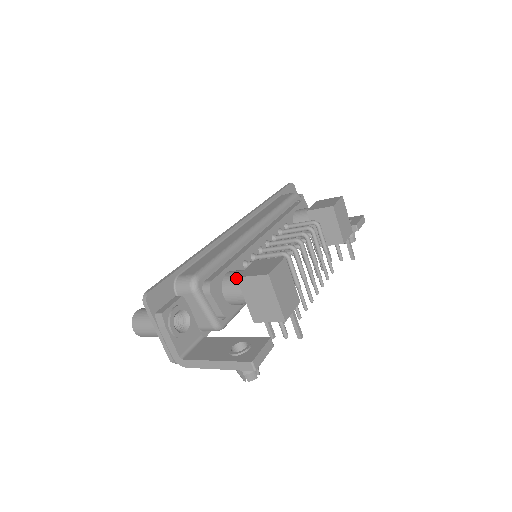
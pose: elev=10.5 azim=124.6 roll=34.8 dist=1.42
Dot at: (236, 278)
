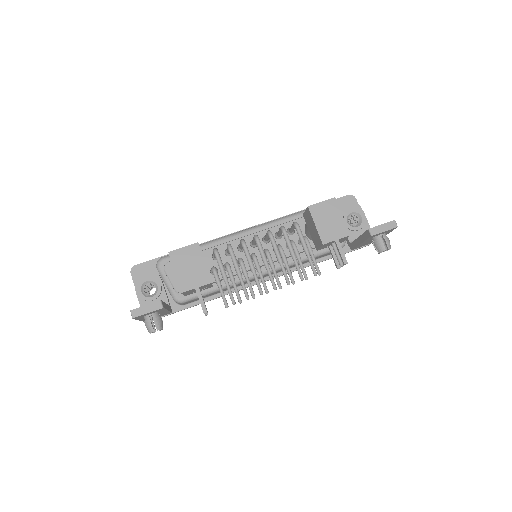
Dot at: occluded
